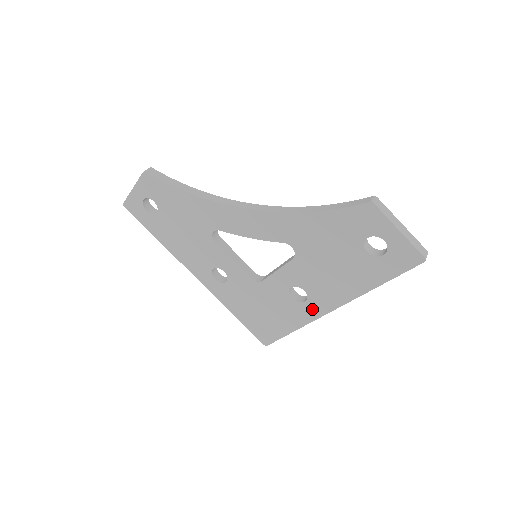
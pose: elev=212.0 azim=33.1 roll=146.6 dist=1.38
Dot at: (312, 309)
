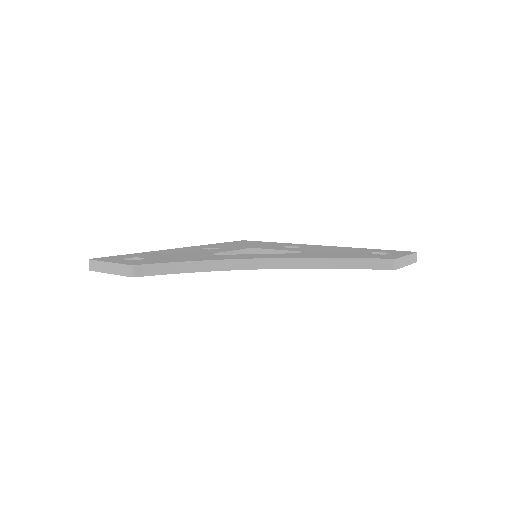
Dot at: occluded
